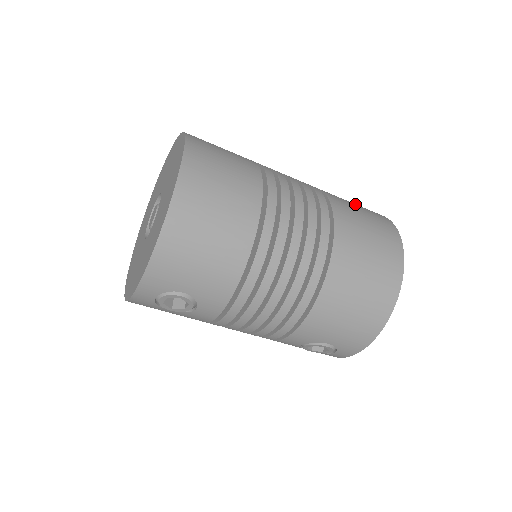
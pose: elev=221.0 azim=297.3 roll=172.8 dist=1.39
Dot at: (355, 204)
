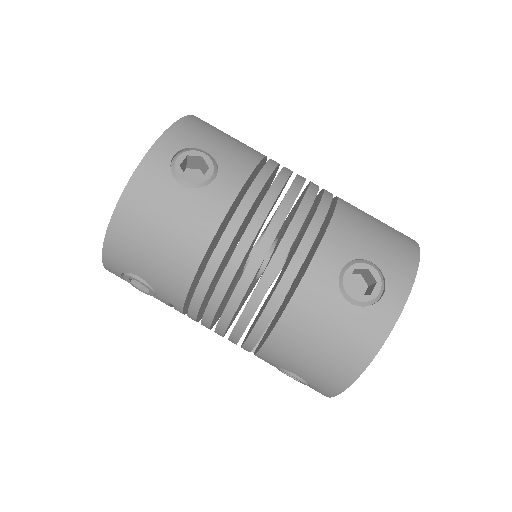
Dot at: occluded
